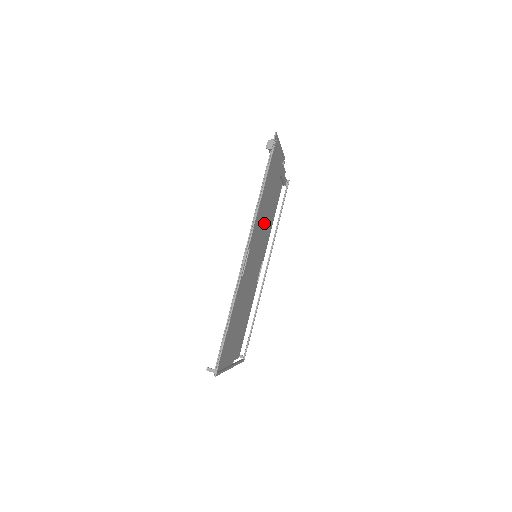
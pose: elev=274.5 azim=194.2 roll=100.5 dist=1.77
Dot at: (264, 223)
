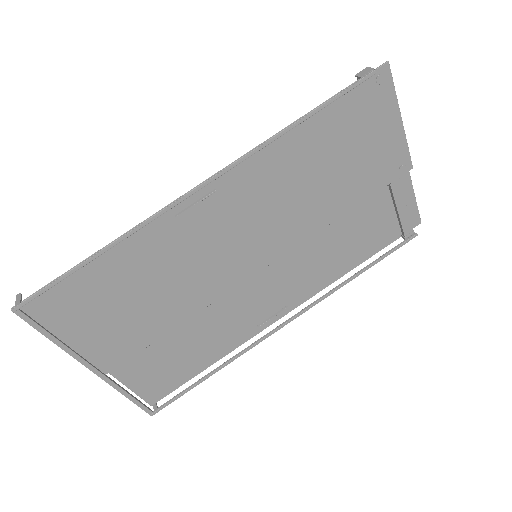
Dot at: (298, 213)
